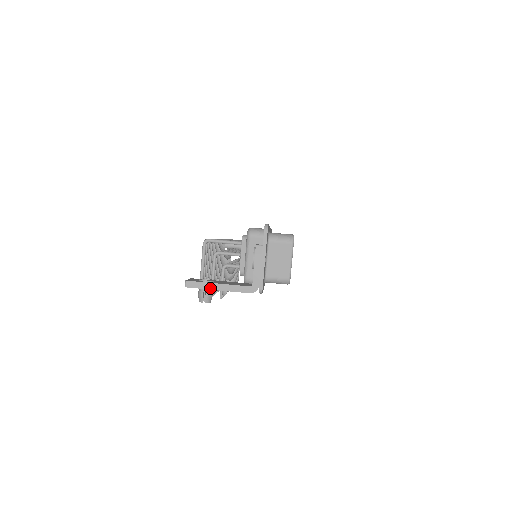
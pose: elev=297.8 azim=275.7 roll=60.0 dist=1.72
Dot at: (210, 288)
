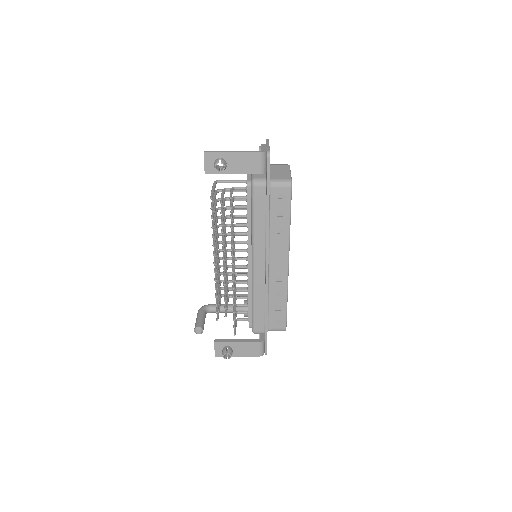
Dot at: (225, 152)
